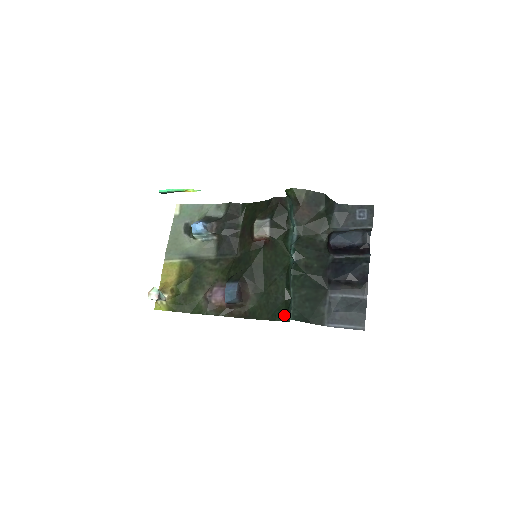
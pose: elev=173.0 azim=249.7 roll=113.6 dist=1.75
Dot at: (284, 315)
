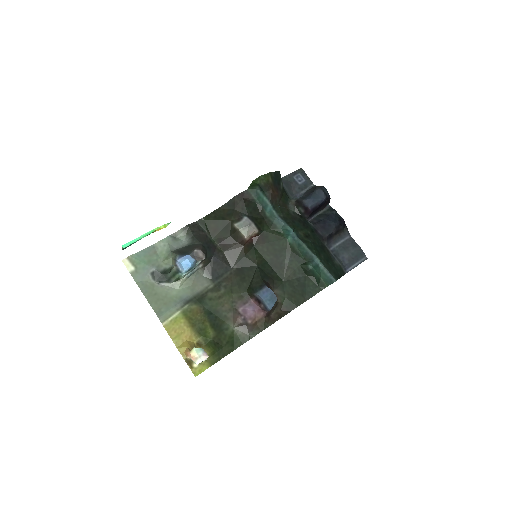
Dot at: (317, 286)
